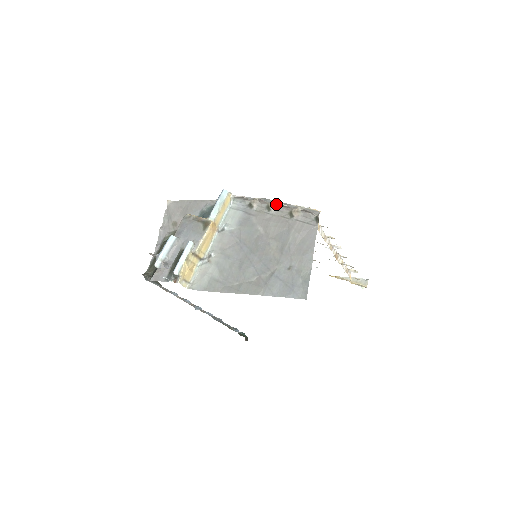
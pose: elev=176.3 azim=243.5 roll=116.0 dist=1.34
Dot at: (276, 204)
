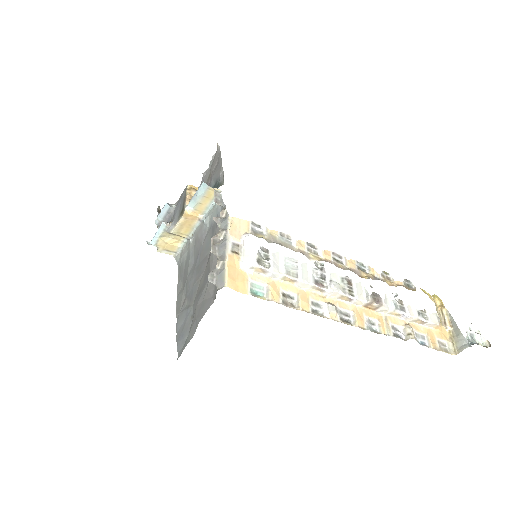
Dot at: (215, 238)
